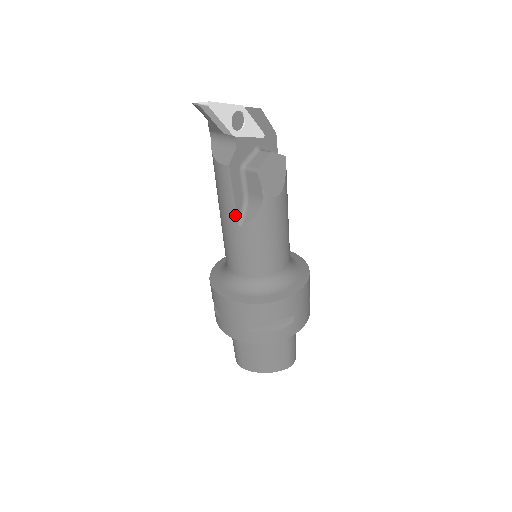
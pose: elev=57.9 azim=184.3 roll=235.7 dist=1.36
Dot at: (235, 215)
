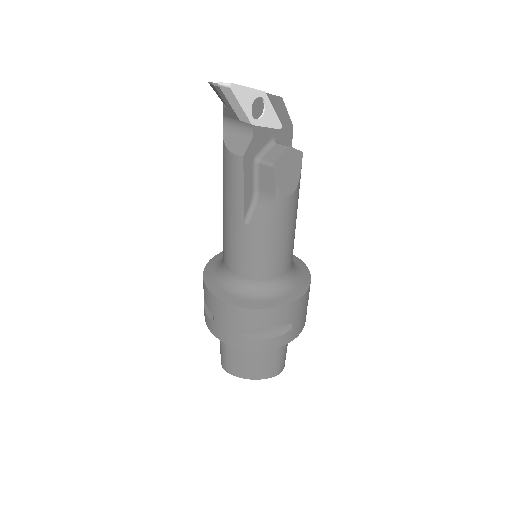
Dot at: (242, 211)
